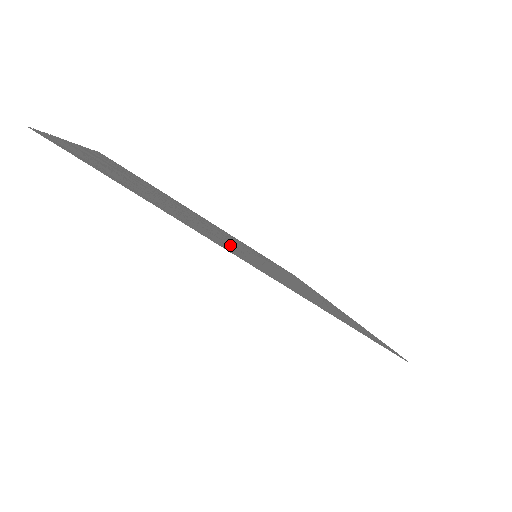
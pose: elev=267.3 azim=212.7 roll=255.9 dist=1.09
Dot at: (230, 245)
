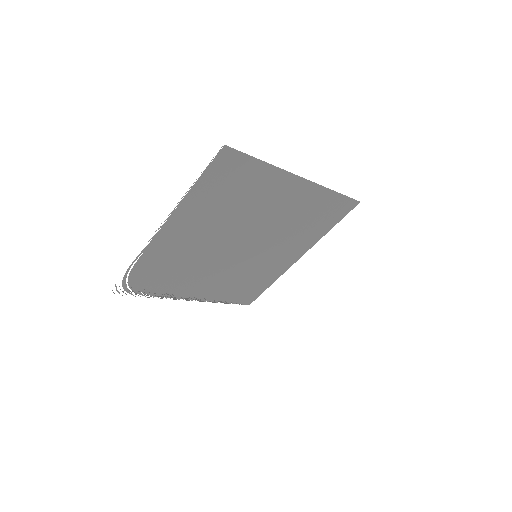
Dot at: (273, 210)
